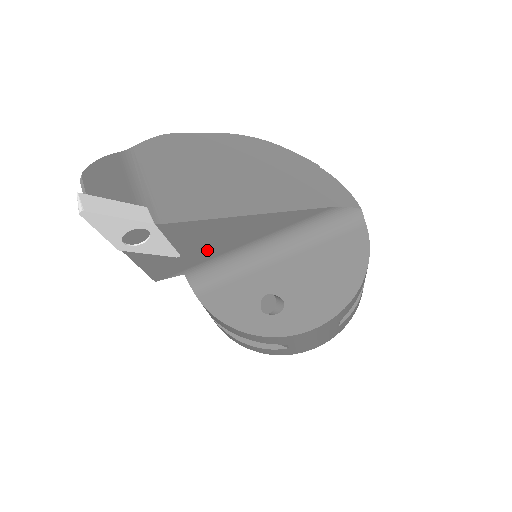
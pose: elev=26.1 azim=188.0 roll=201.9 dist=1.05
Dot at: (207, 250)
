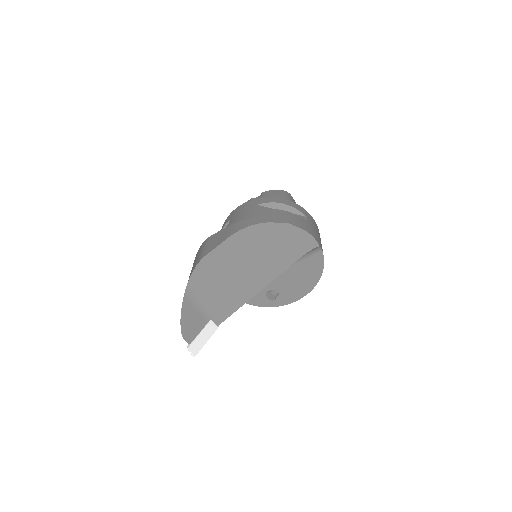
Dot at: occluded
